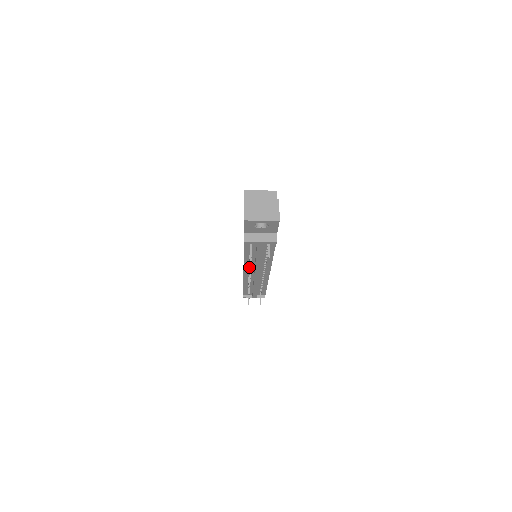
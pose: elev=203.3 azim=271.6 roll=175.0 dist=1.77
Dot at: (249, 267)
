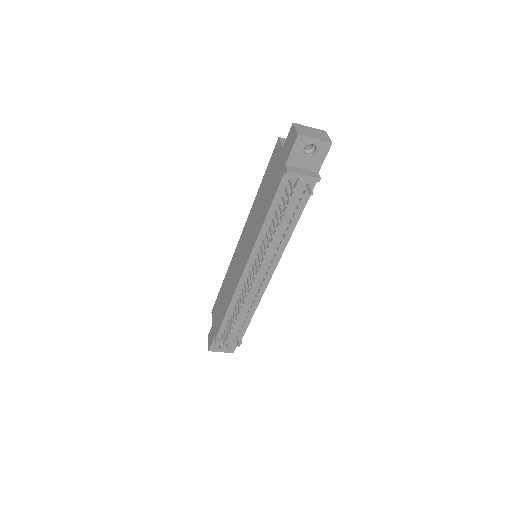
Dot at: (274, 227)
